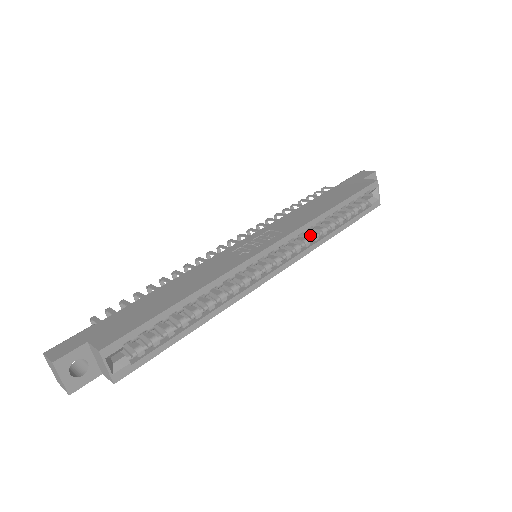
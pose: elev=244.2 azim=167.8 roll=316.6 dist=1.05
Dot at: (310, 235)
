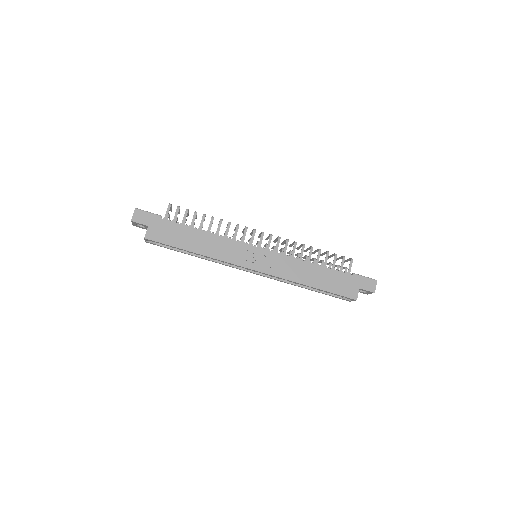
Dot at: occluded
